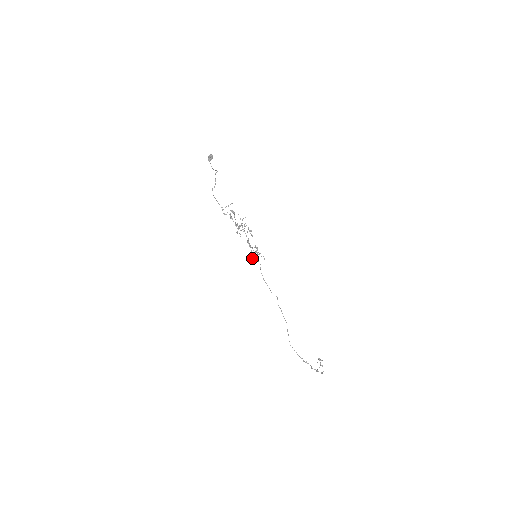
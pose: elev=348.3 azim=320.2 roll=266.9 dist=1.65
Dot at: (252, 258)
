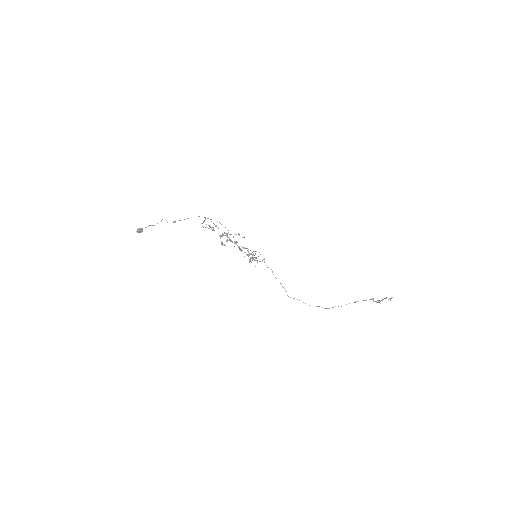
Dot at: (251, 262)
